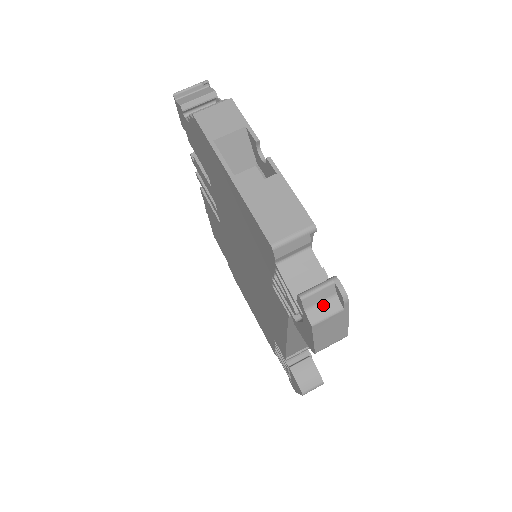
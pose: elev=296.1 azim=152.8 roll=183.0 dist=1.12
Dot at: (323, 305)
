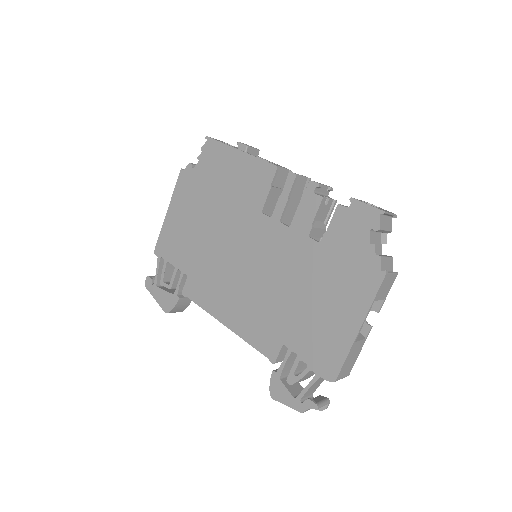
Dot at: occluded
